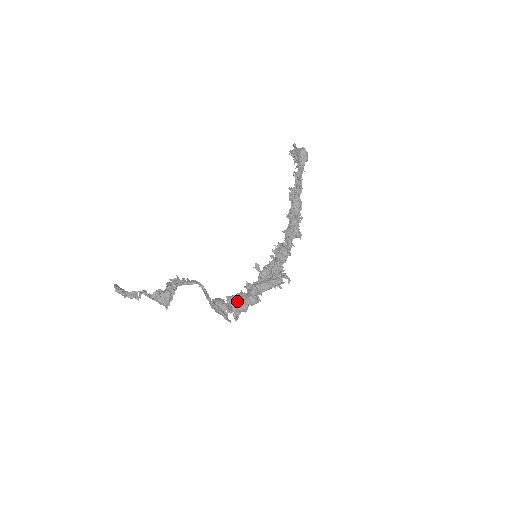
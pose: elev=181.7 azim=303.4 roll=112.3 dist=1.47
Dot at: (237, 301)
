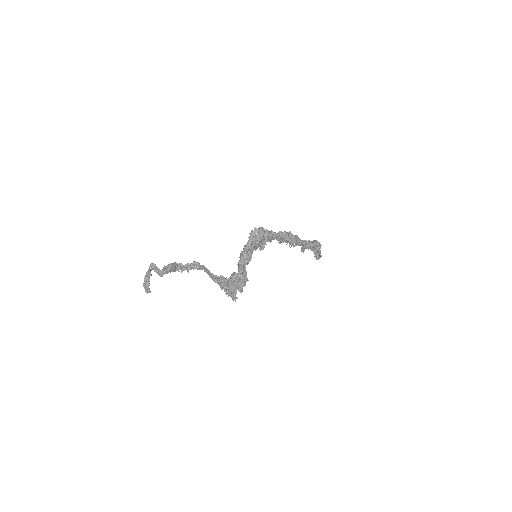
Dot at: occluded
